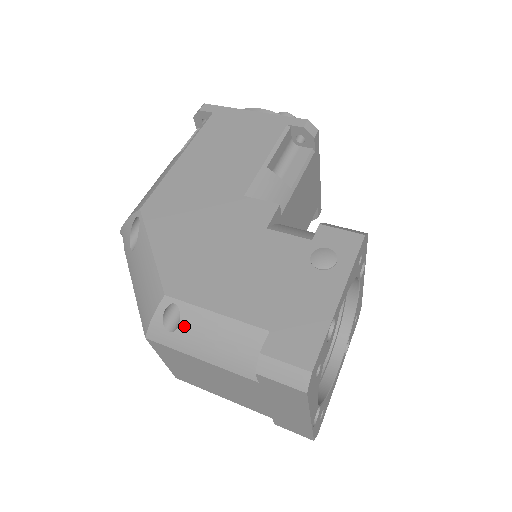
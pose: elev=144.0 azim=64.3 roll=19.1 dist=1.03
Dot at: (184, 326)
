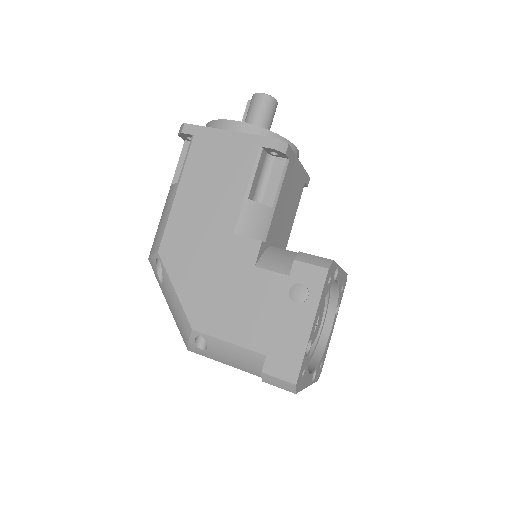
Dot at: (211, 348)
